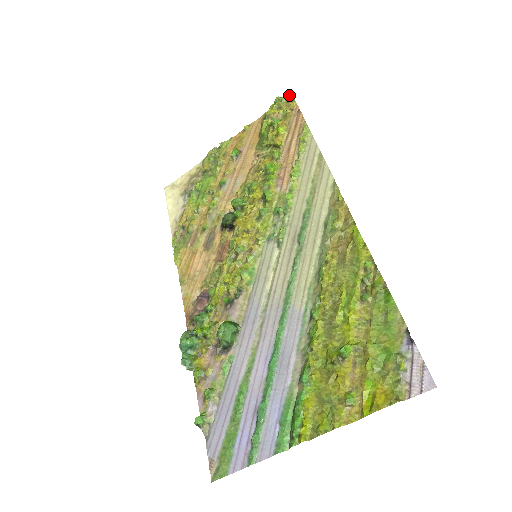
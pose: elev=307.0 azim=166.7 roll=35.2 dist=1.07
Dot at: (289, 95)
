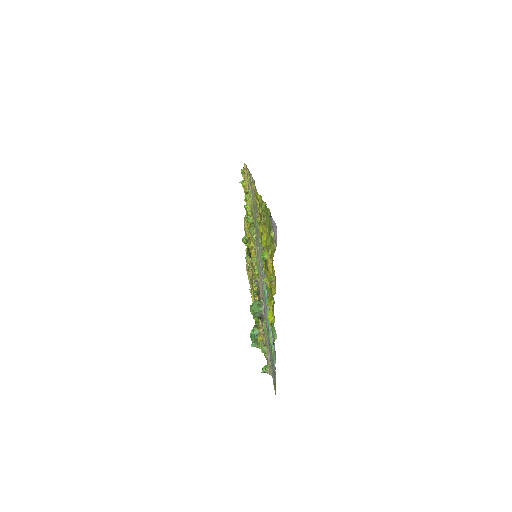
Dot at: occluded
